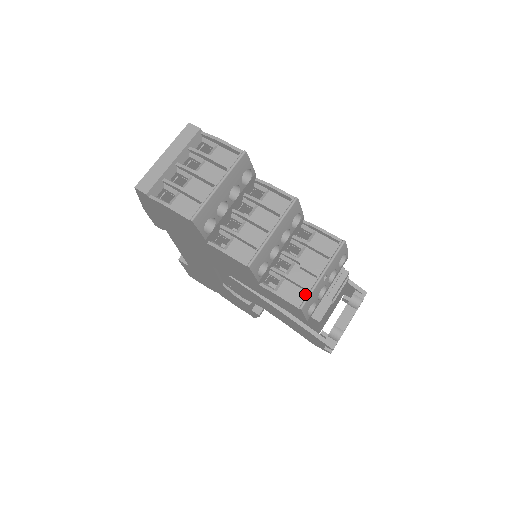
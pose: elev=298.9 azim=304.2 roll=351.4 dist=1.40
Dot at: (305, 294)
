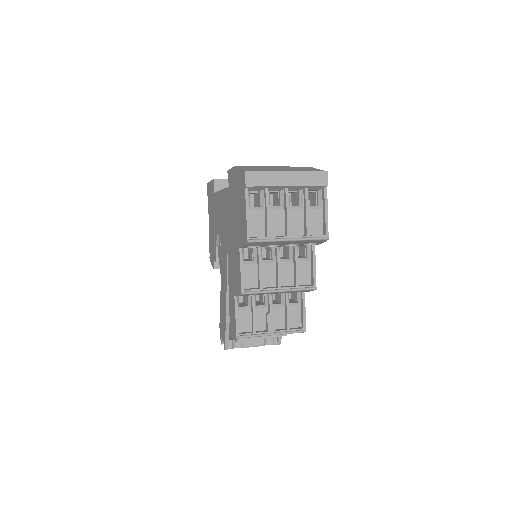
Dot at: (250, 330)
